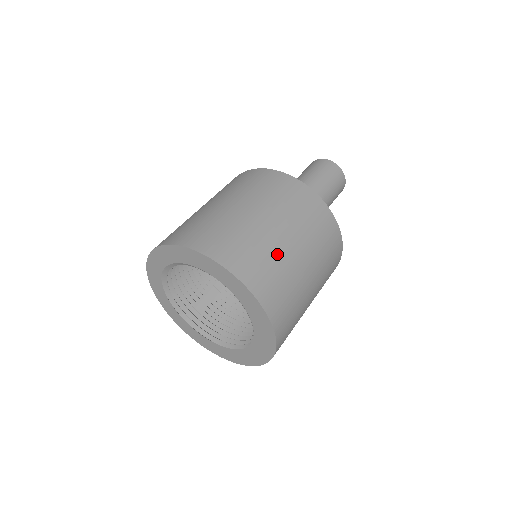
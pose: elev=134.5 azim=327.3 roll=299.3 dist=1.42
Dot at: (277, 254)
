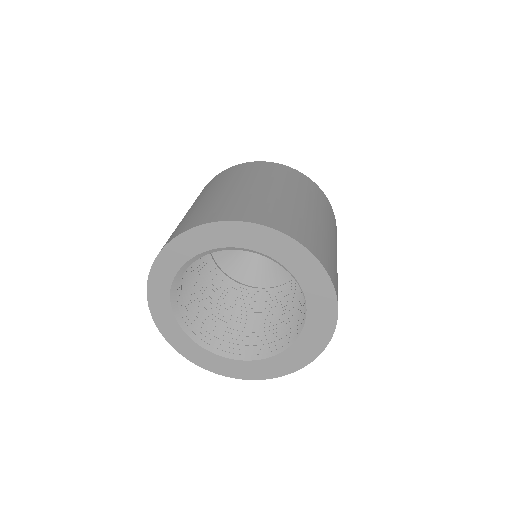
Dot at: (300, 213)
